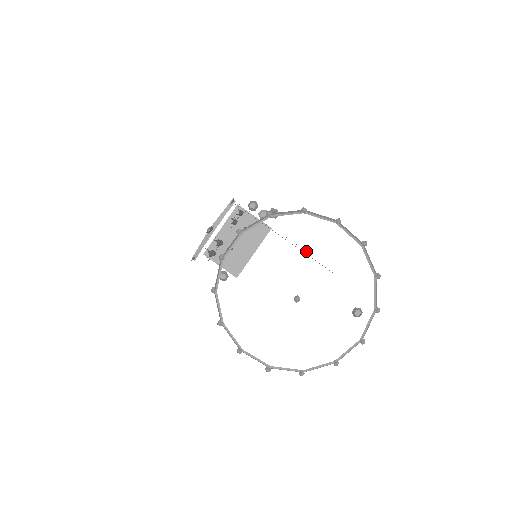
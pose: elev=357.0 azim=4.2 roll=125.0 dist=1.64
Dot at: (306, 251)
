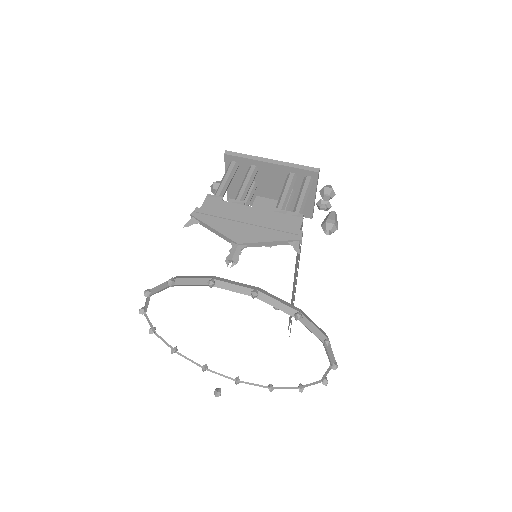
Dot at: occluded
